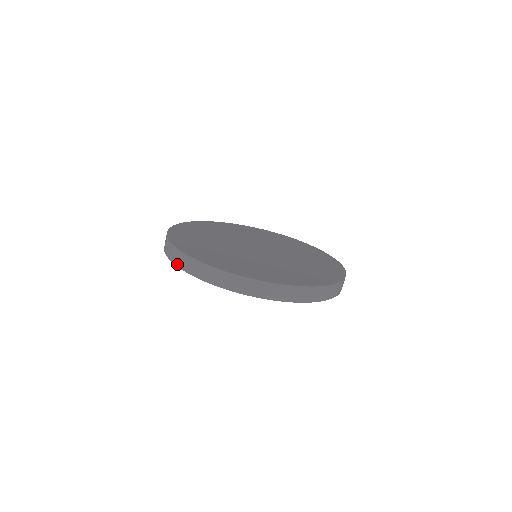
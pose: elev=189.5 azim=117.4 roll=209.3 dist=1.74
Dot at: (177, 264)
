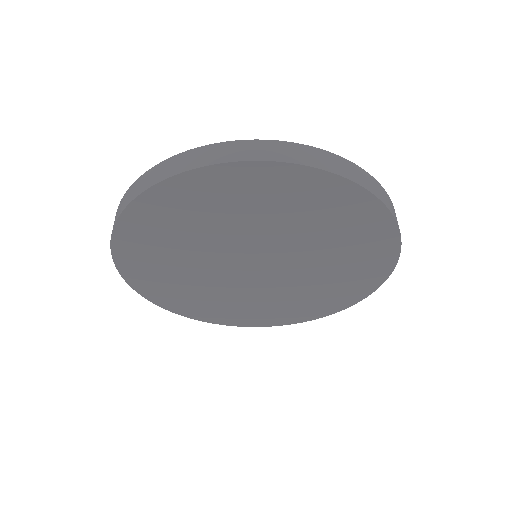
Dot at: occluded
